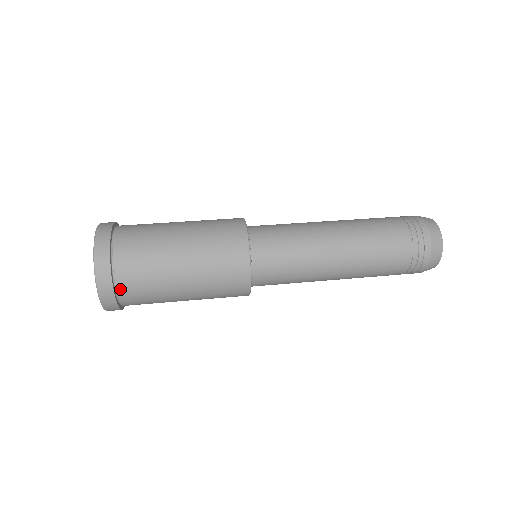
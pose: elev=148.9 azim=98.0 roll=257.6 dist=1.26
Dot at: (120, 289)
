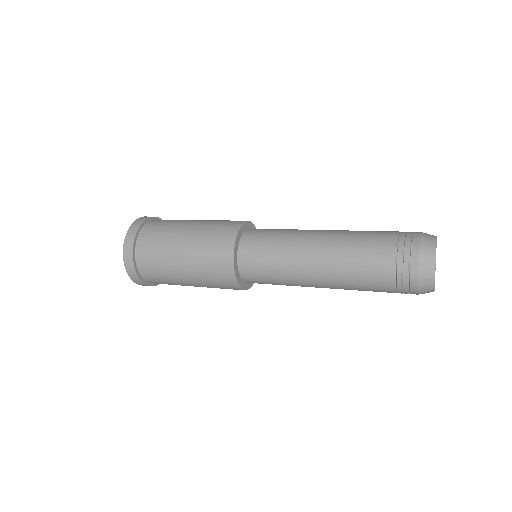
Dot at: (140, 241)
